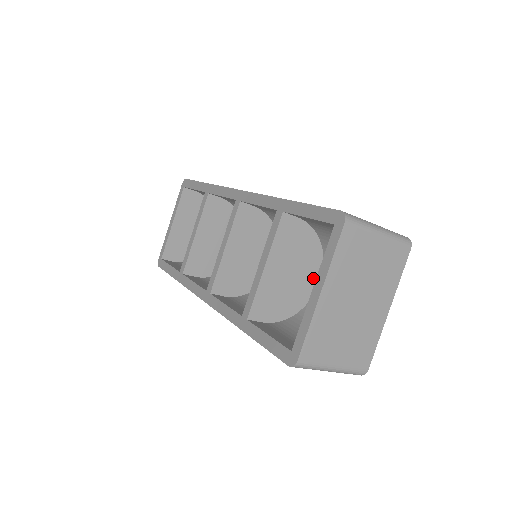
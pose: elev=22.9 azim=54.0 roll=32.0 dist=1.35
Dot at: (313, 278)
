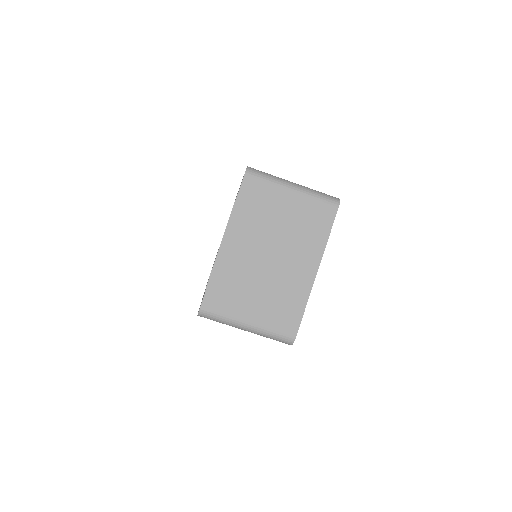
Dot at: occluded
